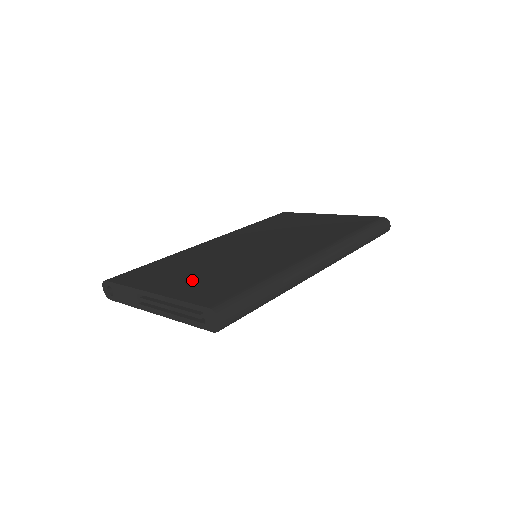
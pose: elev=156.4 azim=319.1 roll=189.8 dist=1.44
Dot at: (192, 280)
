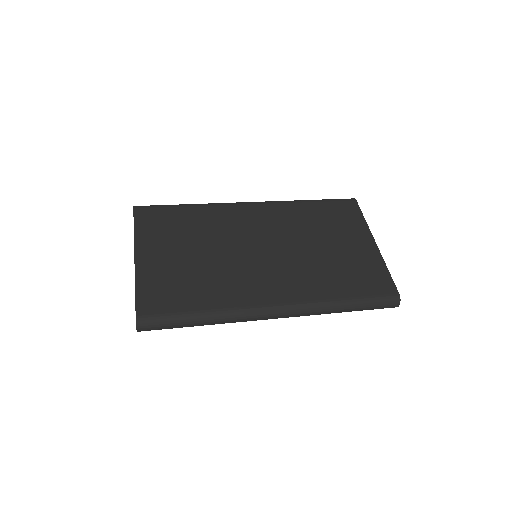
Dot at: (169, 264)
